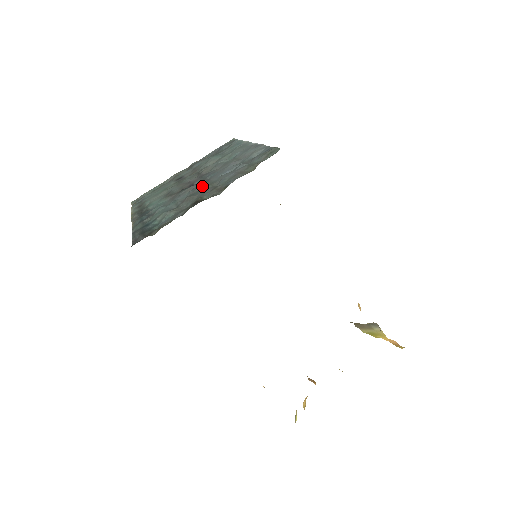
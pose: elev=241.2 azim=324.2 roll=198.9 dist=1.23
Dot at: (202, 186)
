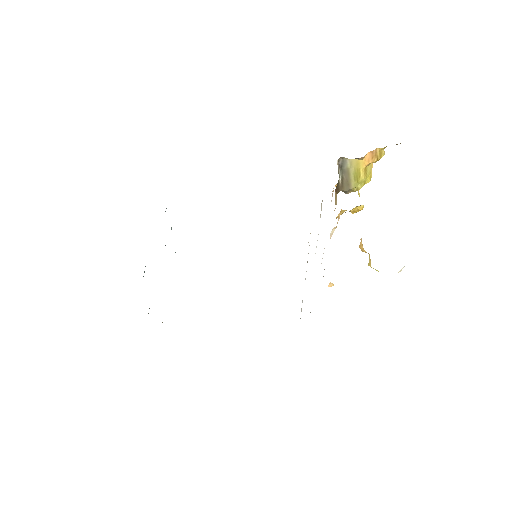
Dot at: occluded
